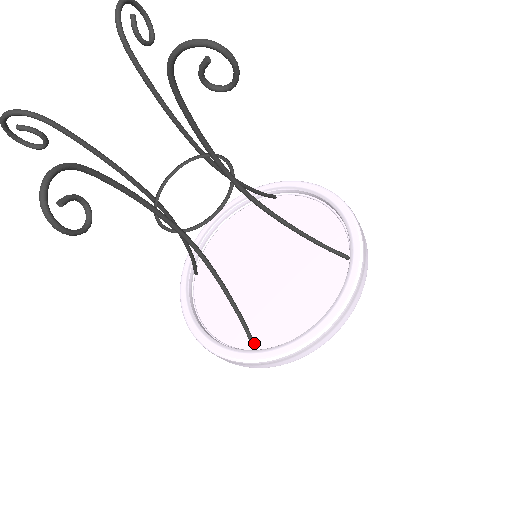
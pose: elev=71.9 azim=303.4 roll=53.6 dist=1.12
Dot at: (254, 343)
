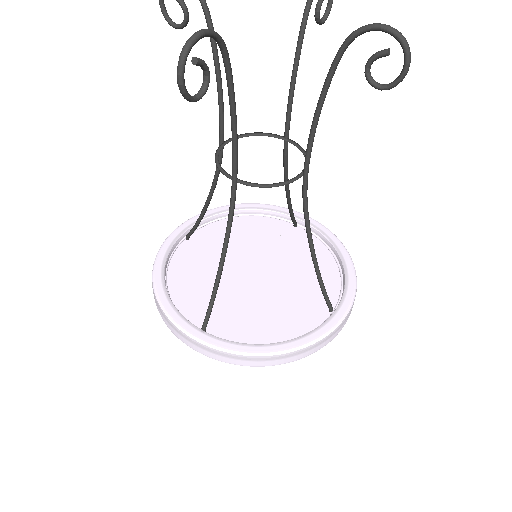
Dot at: occluded
